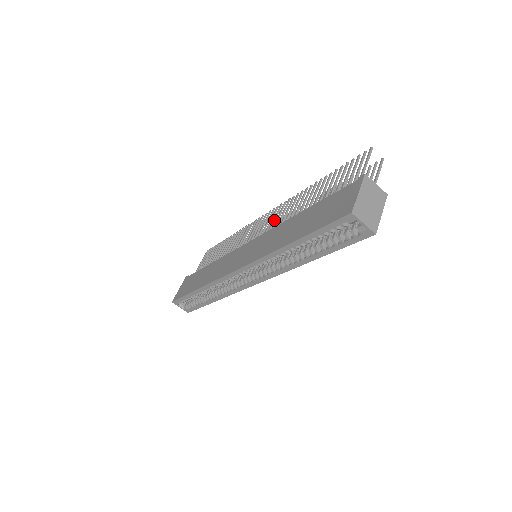
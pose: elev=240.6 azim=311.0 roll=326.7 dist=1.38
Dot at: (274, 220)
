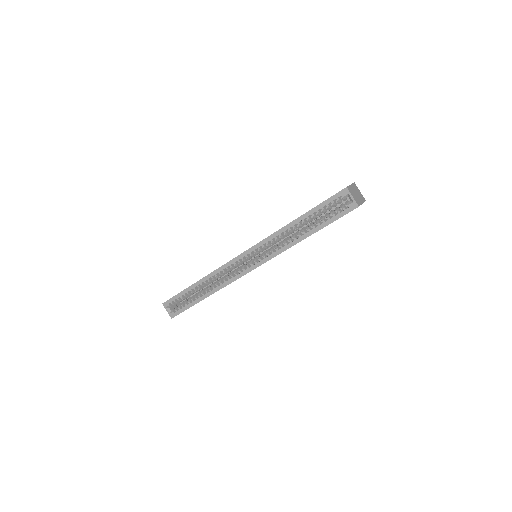
Dot at: occluded
